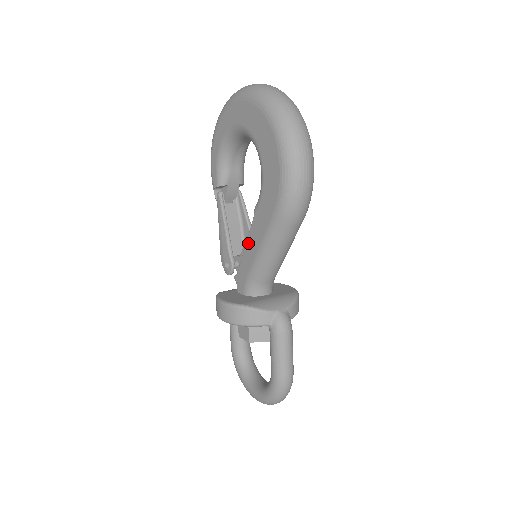
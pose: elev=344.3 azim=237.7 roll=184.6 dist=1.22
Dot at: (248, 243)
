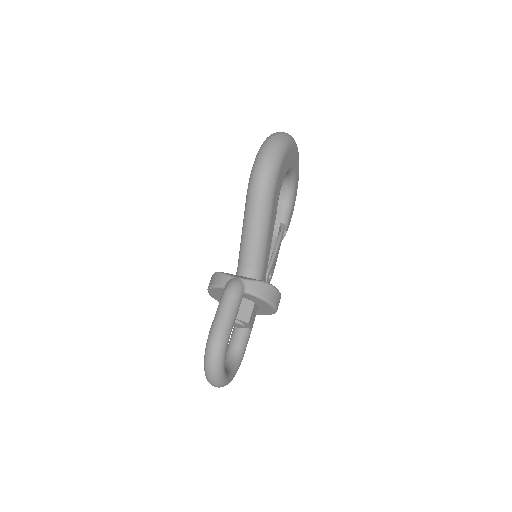
Dot at: occluded
